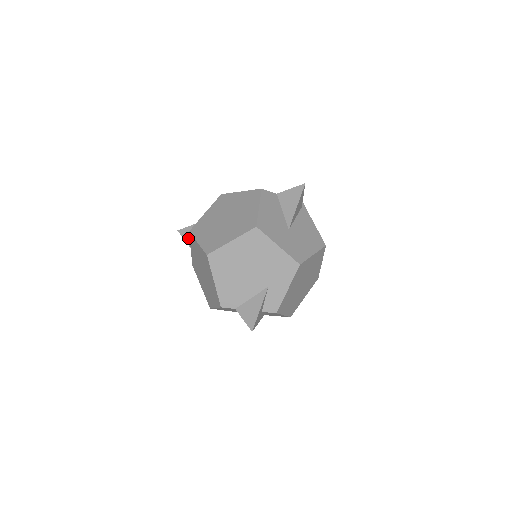
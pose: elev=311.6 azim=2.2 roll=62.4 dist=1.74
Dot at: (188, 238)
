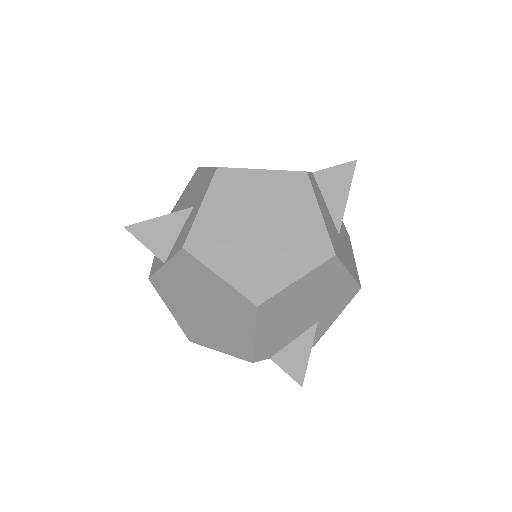
Dot at: (153, 243)
